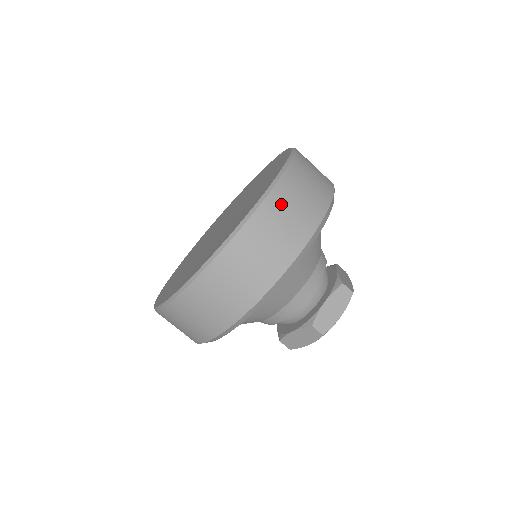
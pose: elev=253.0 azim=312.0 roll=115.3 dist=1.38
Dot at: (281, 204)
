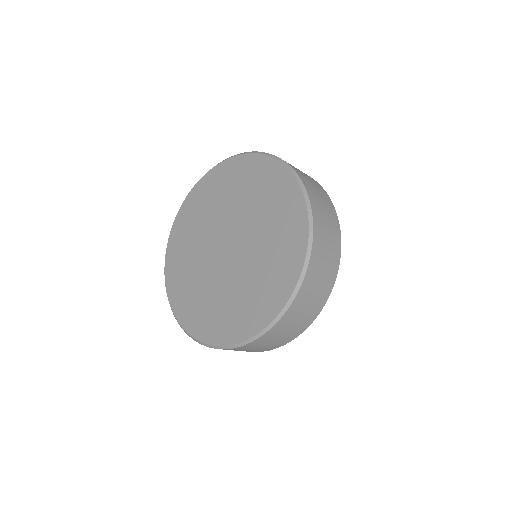
Dot at: (240, 349)
